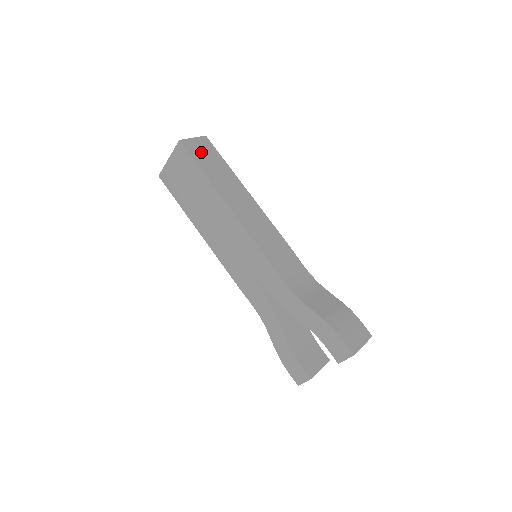
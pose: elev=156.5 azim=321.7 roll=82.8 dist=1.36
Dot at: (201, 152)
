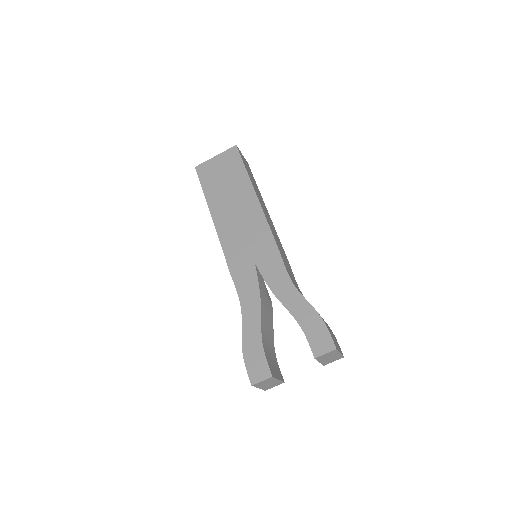
Dot at: (246, 164)
